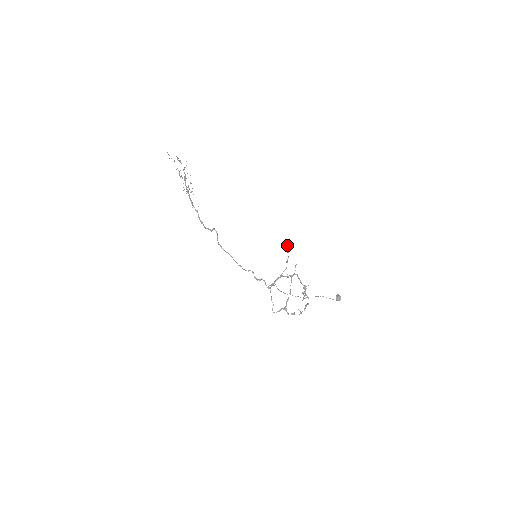
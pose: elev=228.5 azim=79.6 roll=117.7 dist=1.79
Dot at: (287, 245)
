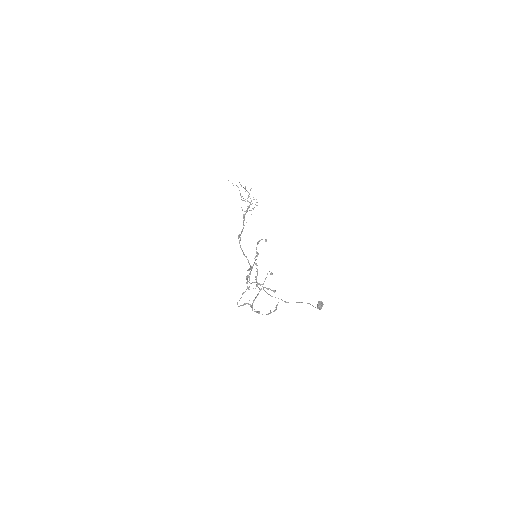
Dot at: (266, 239)
